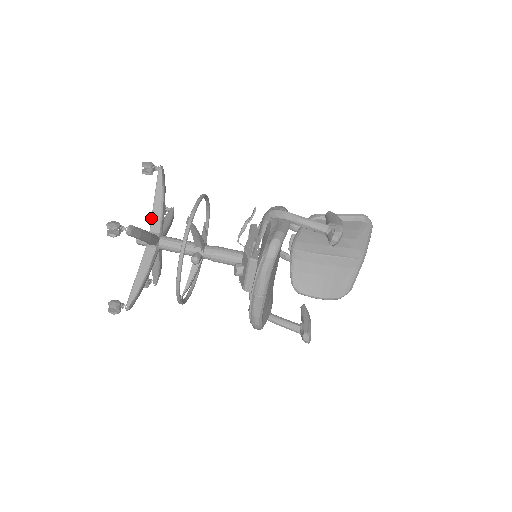
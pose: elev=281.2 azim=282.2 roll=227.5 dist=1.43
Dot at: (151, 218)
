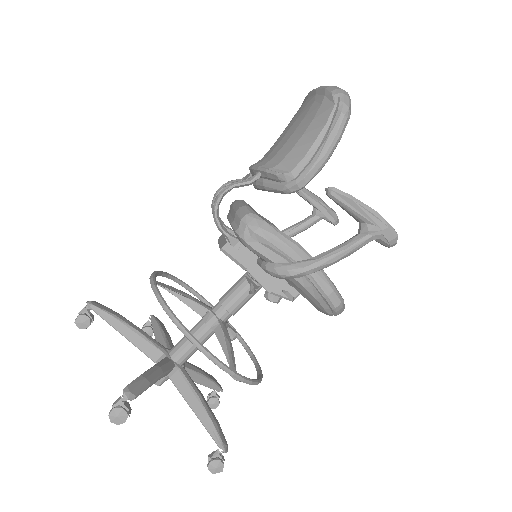
Dot at: occluded
